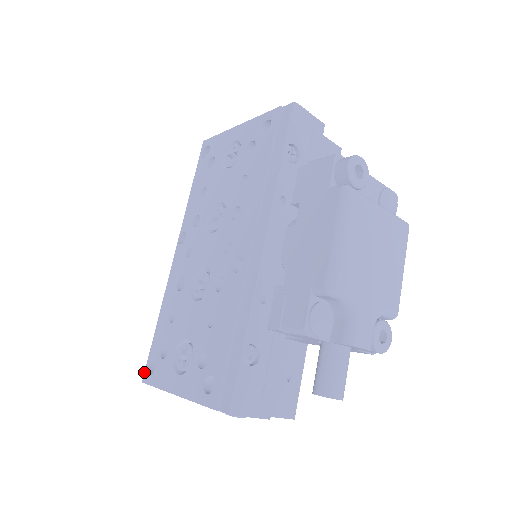
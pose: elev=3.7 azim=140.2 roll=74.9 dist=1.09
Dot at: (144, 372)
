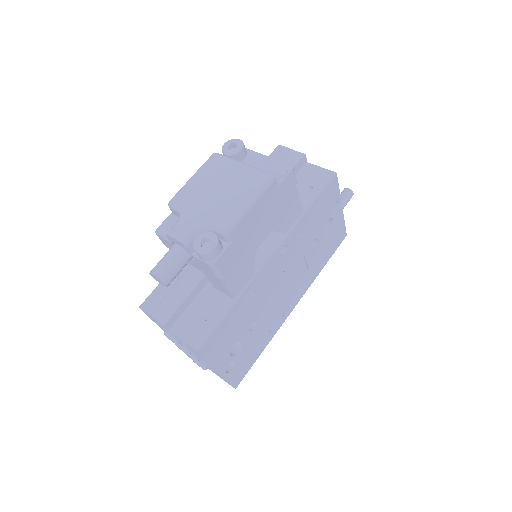
Dot at: occluded
